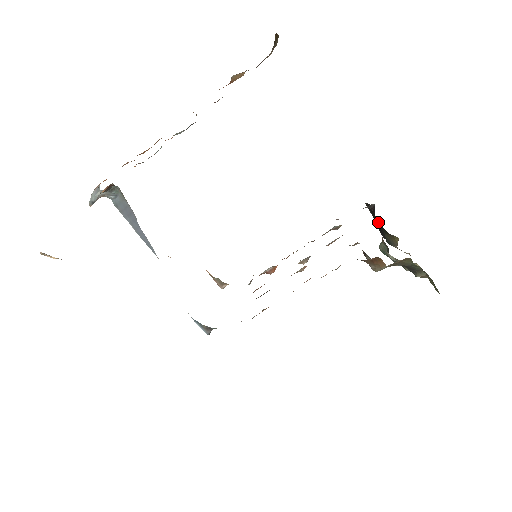
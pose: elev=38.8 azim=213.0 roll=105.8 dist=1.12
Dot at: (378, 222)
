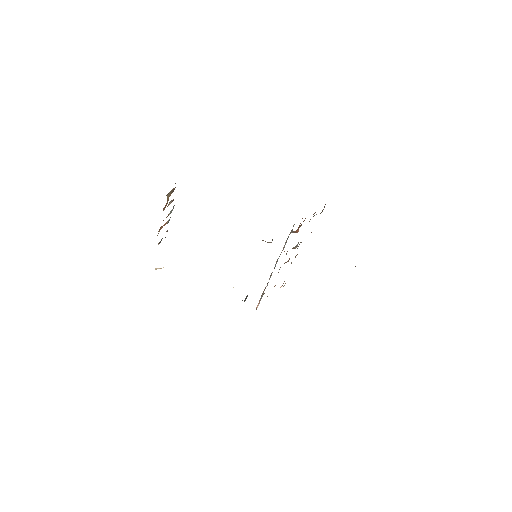
Dot at: occluded
